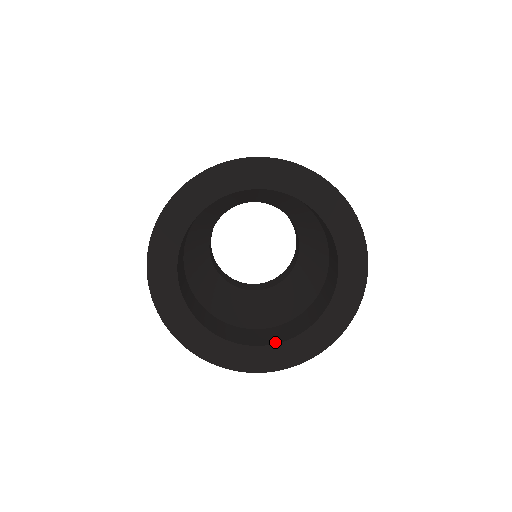
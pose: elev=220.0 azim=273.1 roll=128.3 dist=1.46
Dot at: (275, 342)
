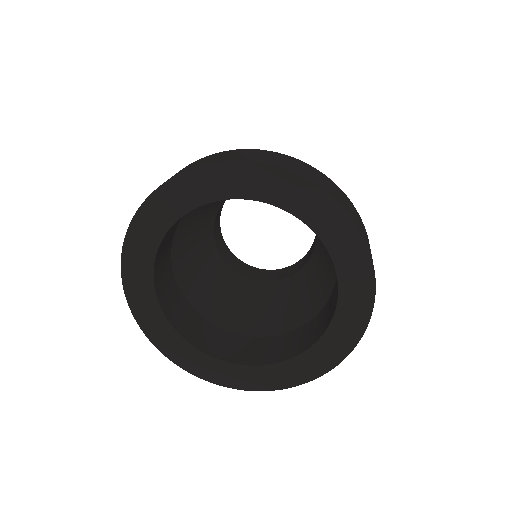
Dot at: (276, 360)
